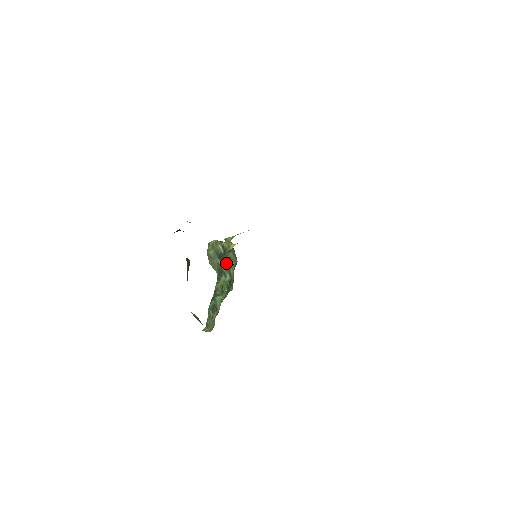
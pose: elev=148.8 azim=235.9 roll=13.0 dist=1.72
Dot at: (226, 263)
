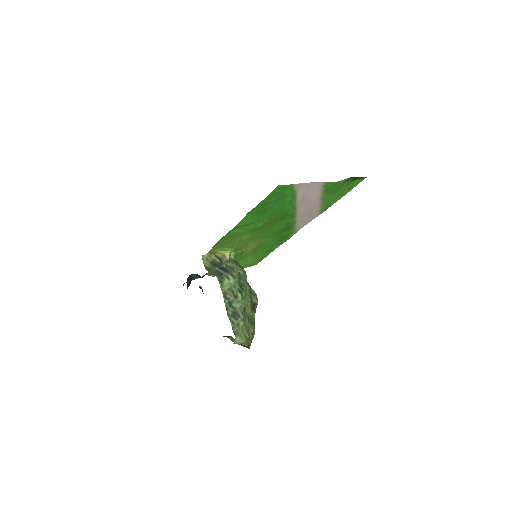
Dot at: (226, 269)
